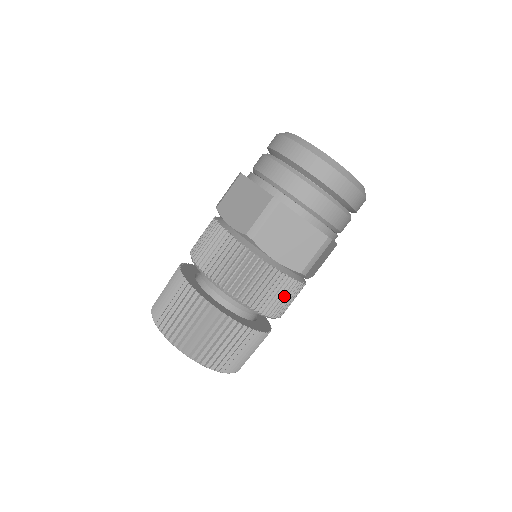
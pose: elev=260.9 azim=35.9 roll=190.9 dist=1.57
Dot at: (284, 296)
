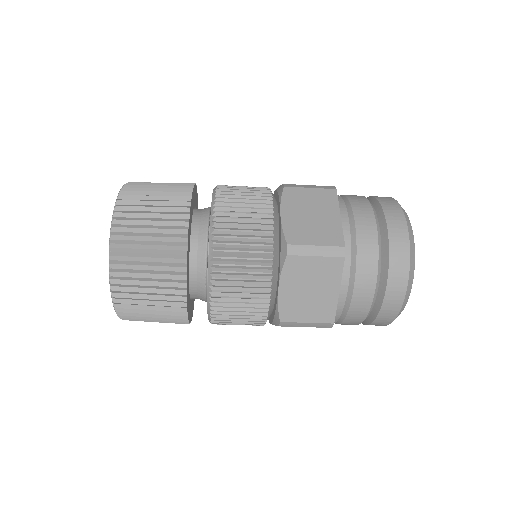
Dot at: (243, 318)
